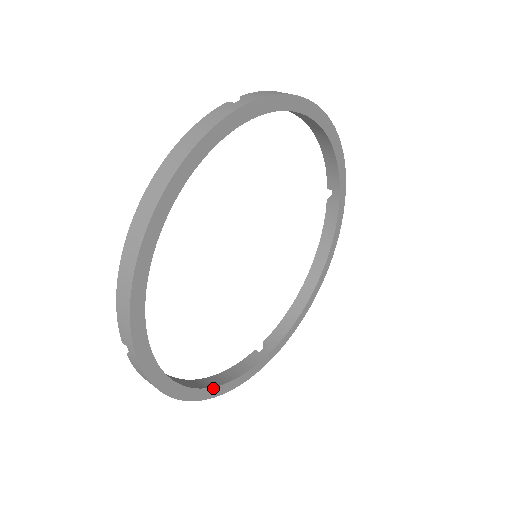
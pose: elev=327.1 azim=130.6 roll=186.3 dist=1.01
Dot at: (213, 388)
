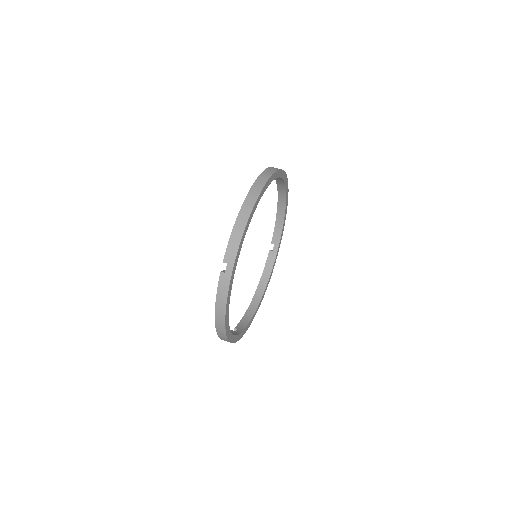
Dot at: (230, 330)
